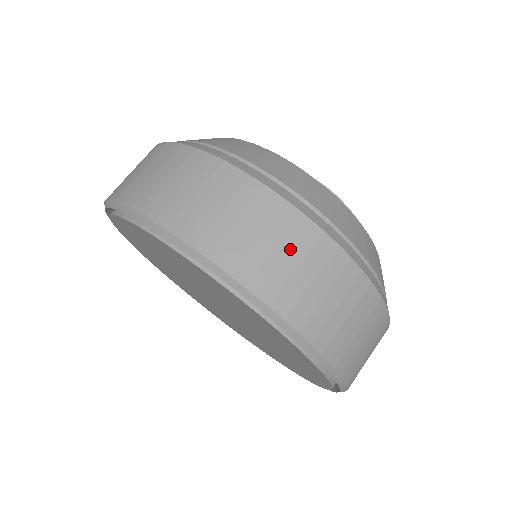
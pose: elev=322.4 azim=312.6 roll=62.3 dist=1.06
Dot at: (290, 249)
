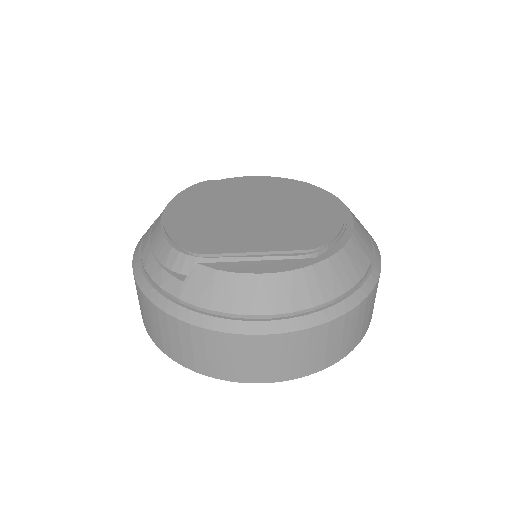
Dot at: (350, 329)
